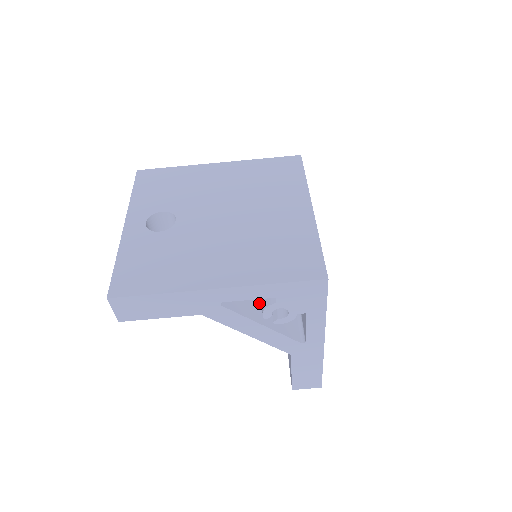
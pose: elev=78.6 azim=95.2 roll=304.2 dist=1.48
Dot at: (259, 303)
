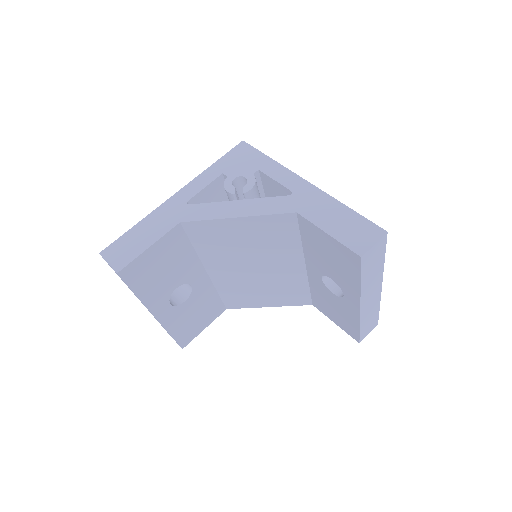
Dot at: occluded
